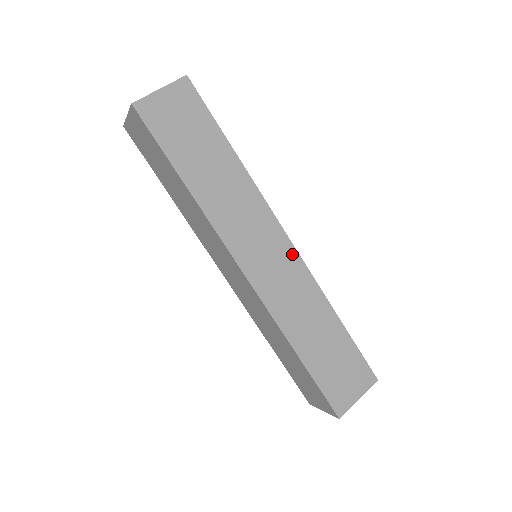
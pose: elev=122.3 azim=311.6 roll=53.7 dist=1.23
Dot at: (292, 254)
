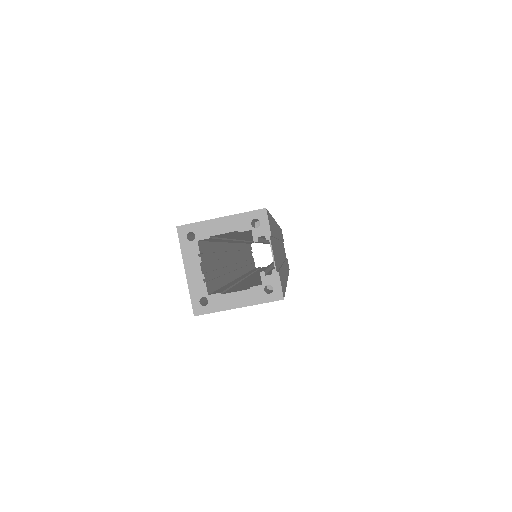
Dot at: occluded
